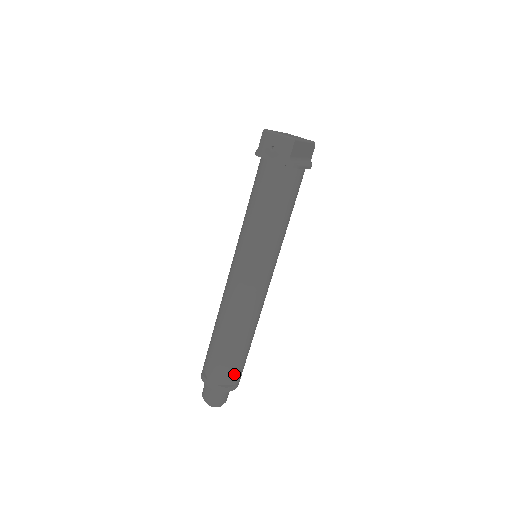
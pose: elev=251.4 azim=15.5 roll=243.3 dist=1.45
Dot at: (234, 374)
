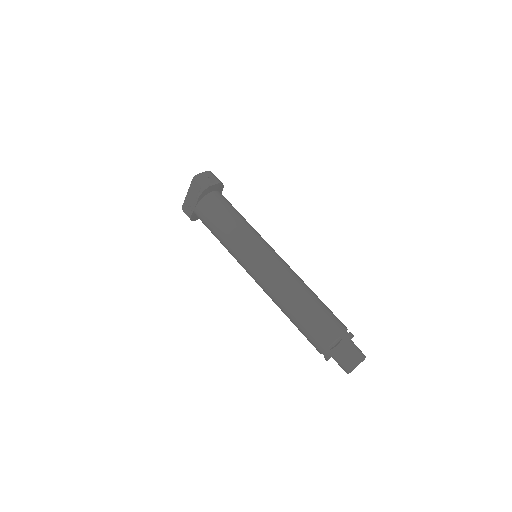
Dot at: occluded
